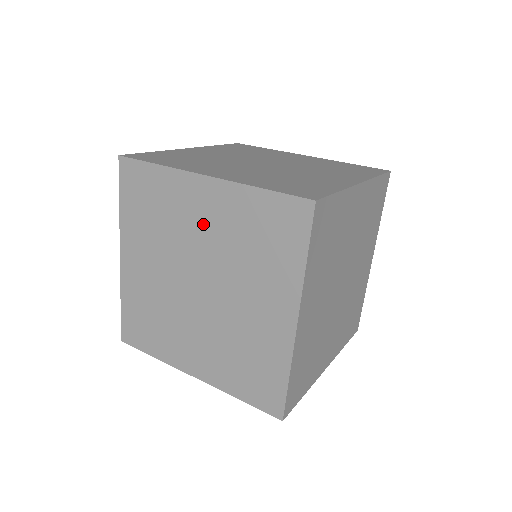
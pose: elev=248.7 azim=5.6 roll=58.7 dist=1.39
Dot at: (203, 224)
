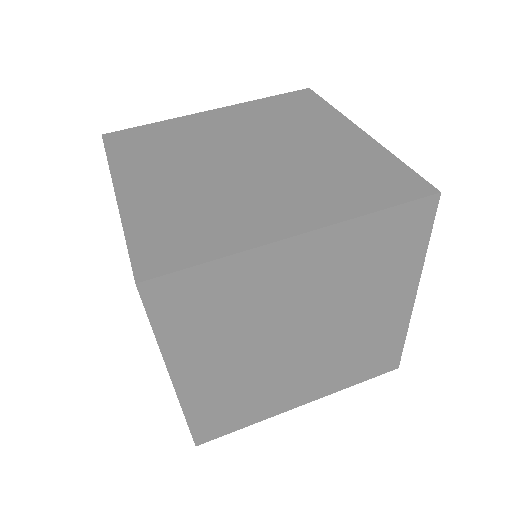
Dot at: (302, 283)
